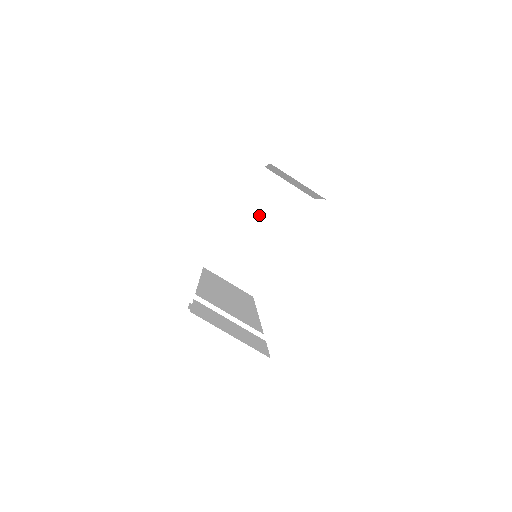
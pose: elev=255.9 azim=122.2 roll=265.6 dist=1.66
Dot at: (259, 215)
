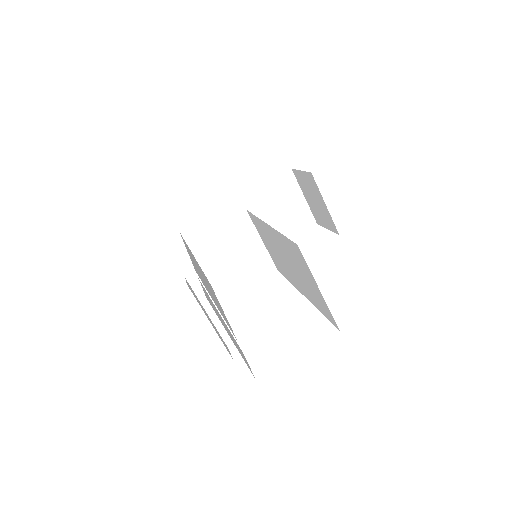
Dot at: (261, 211)
